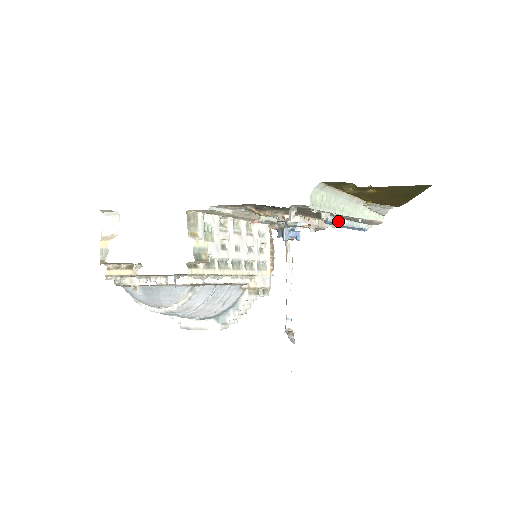
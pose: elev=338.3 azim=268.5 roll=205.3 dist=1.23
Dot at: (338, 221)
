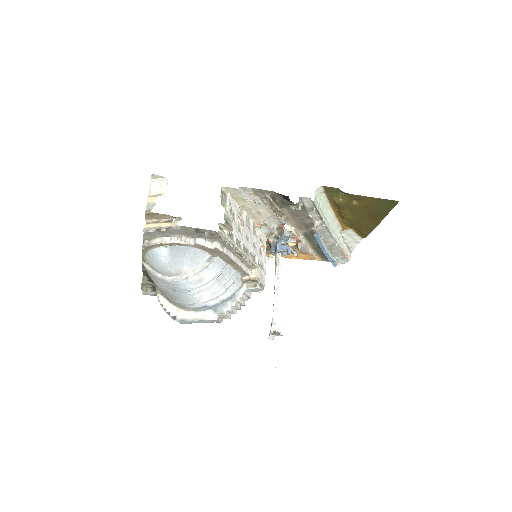
Dot at: (321, 240)
